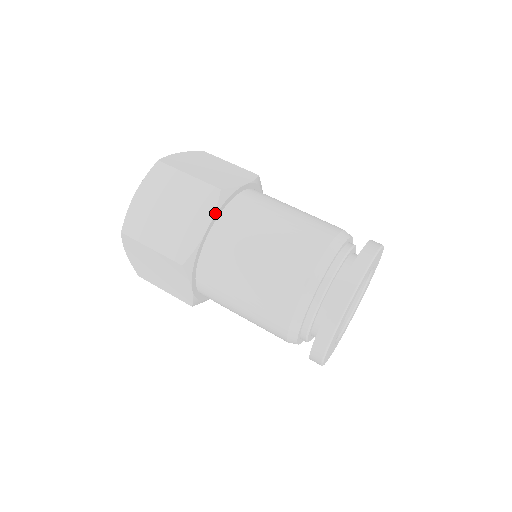
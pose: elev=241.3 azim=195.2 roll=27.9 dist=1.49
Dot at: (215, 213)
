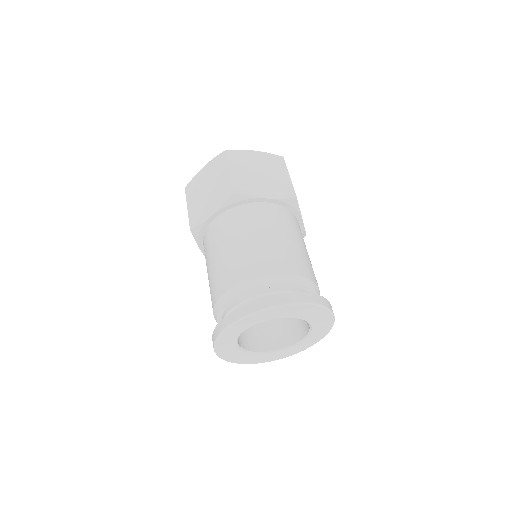
Dot at: (197, 243)
